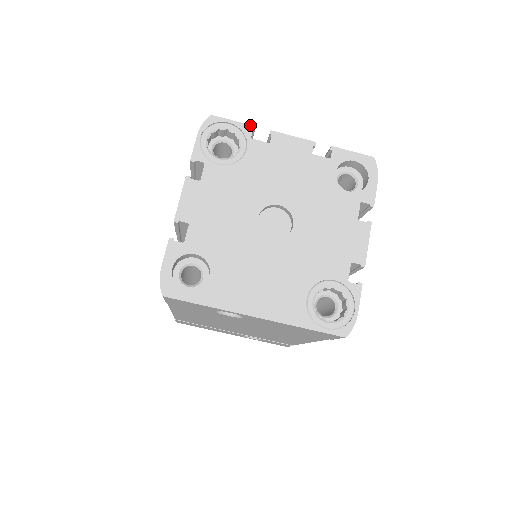
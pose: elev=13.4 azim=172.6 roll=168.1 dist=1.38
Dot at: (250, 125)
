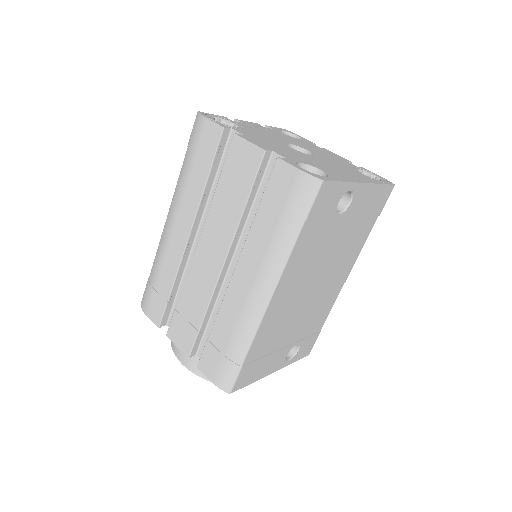
Dot at: (222, 116)
